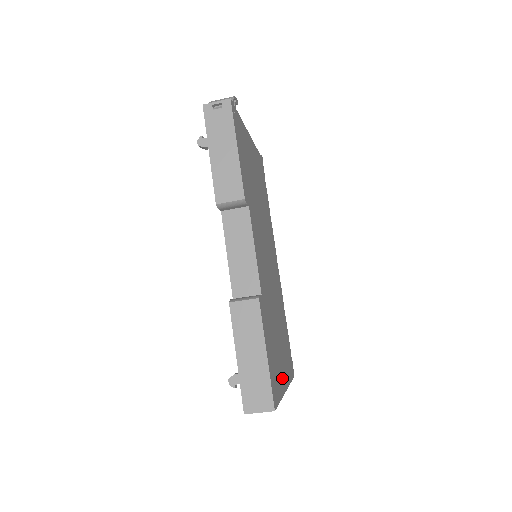
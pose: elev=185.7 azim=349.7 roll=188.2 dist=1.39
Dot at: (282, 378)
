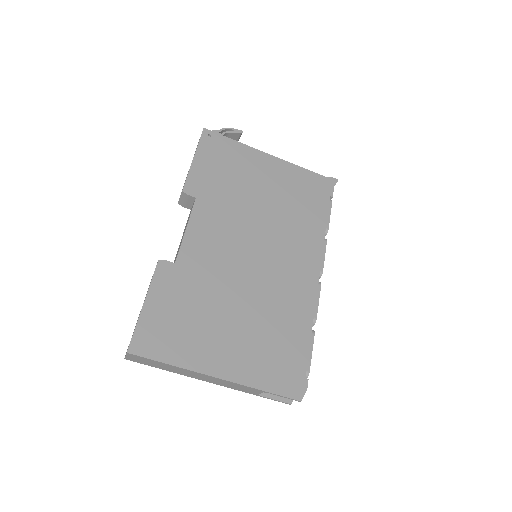
Dot at: (206, 358)
